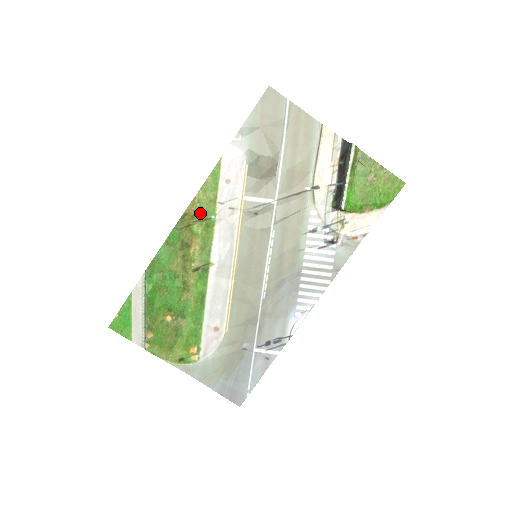
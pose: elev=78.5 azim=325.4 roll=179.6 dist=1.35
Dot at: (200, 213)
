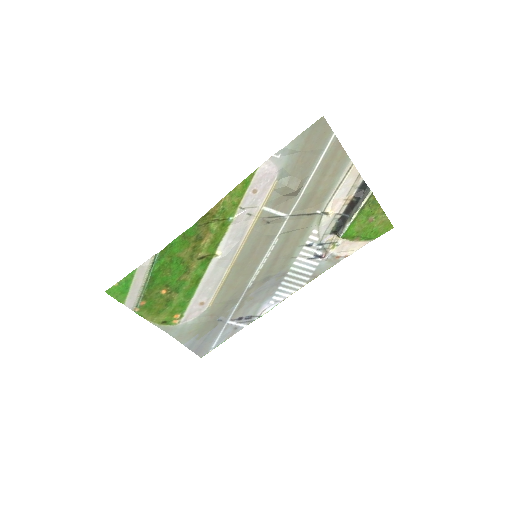
Dot at: (221, 214)
